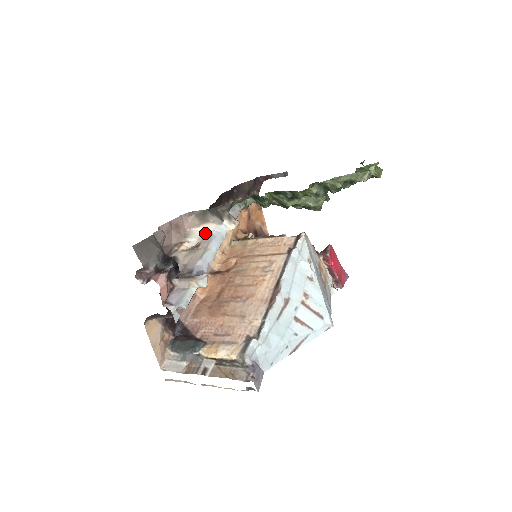
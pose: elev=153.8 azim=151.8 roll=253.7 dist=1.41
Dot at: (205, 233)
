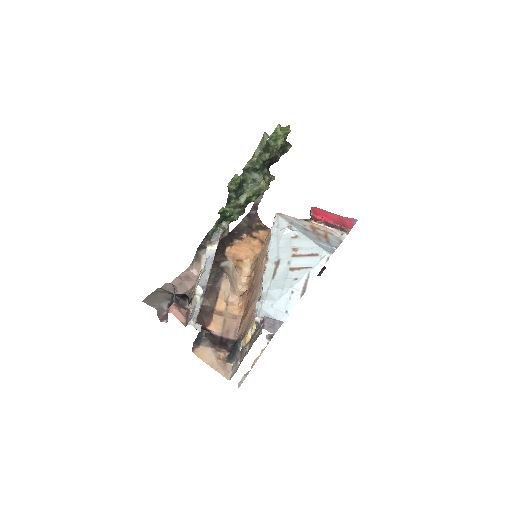
Dot at: occluded
